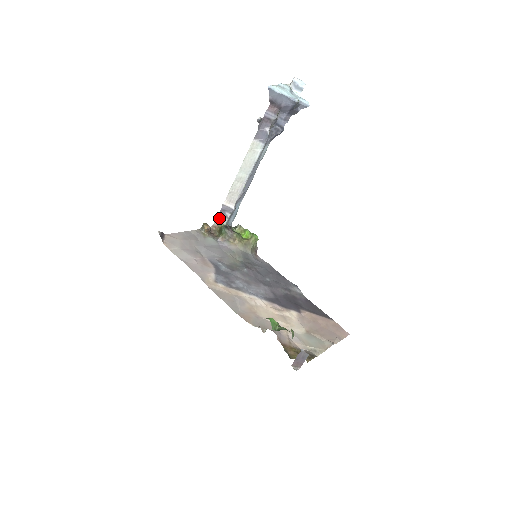
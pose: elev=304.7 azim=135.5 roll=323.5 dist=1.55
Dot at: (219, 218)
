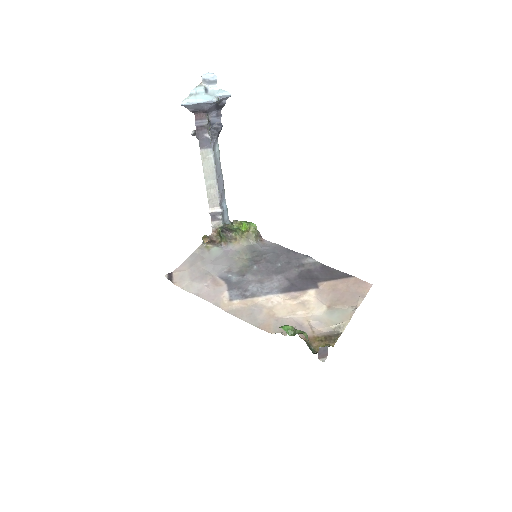
Dot at: (214, 223)
